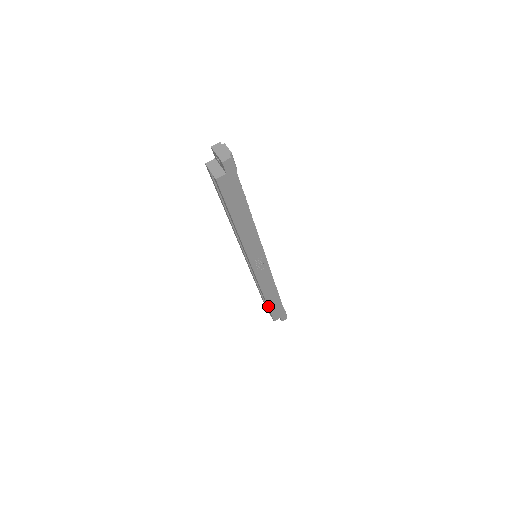
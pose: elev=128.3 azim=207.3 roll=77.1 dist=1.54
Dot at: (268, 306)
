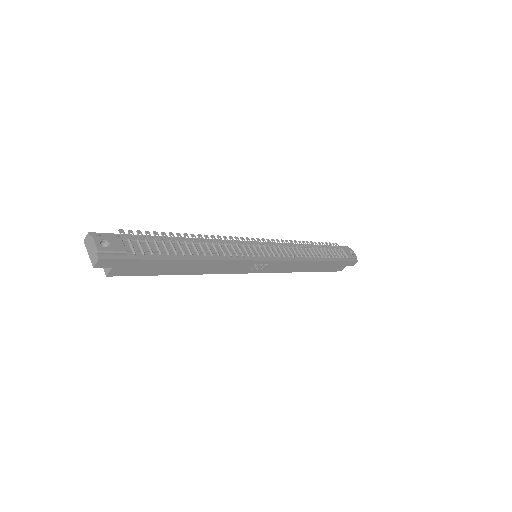
Dot at: (317, 271)
